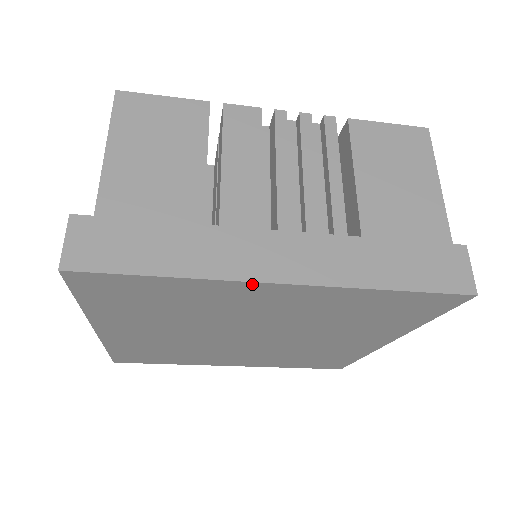
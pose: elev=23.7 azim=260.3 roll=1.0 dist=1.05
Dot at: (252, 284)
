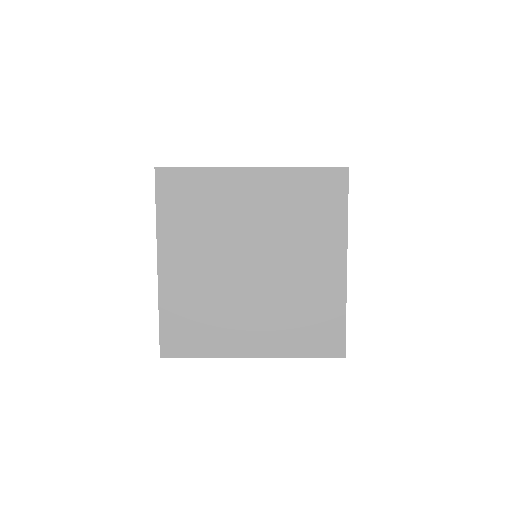
Dot at: (238, 170)
